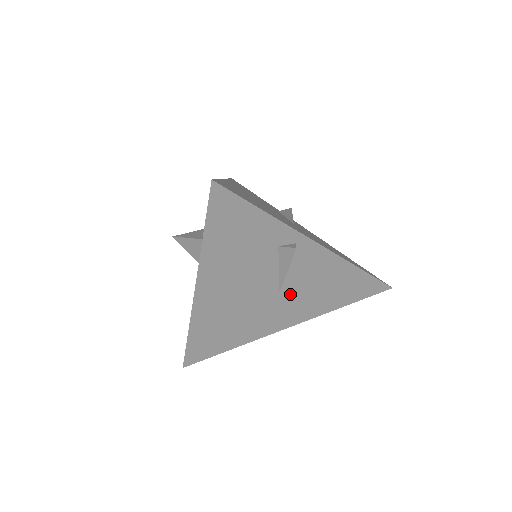
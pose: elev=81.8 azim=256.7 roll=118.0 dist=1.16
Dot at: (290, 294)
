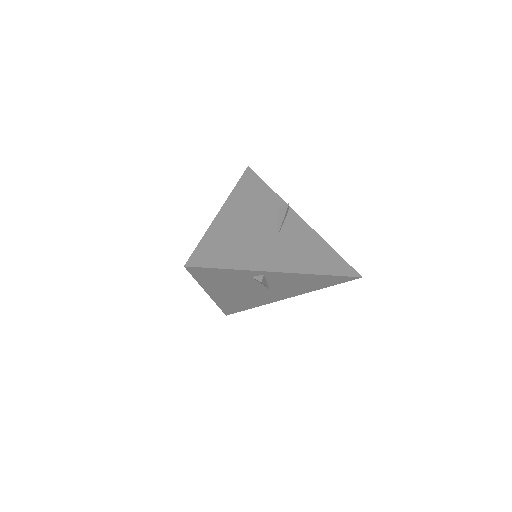
Dot at: (284, 243)
